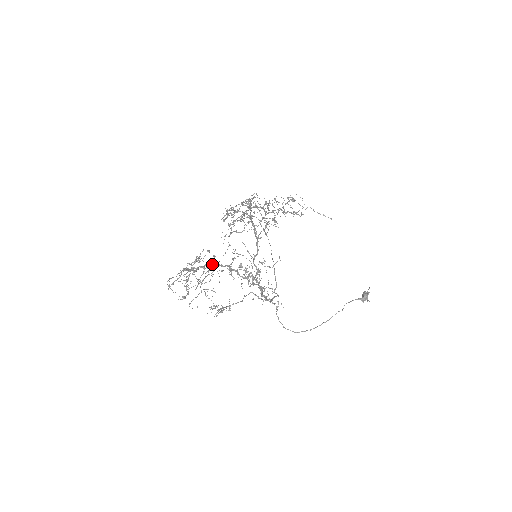
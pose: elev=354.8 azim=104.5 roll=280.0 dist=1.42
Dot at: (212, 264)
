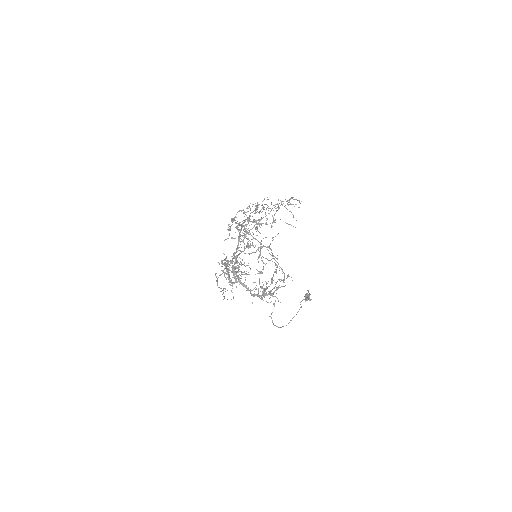
Dot at: occluded
